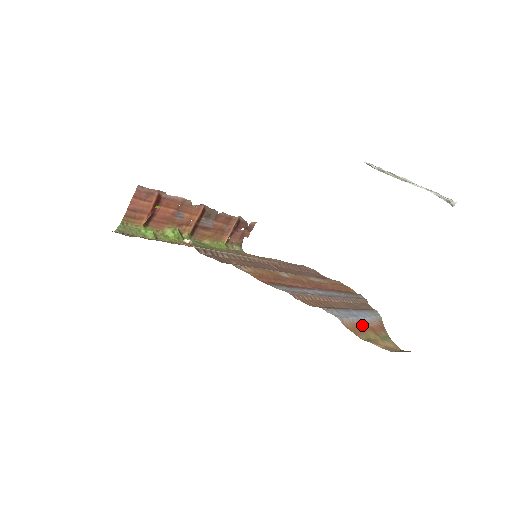
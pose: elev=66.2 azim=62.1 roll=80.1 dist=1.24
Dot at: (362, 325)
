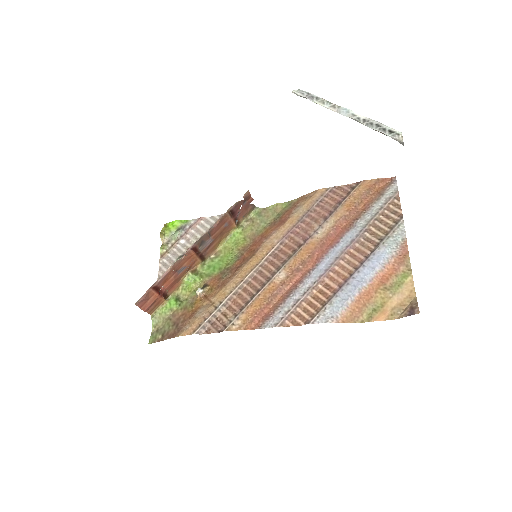
Dot at: (367, 290)
